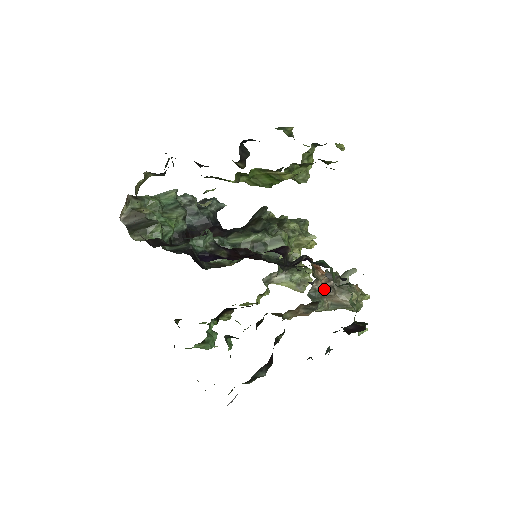
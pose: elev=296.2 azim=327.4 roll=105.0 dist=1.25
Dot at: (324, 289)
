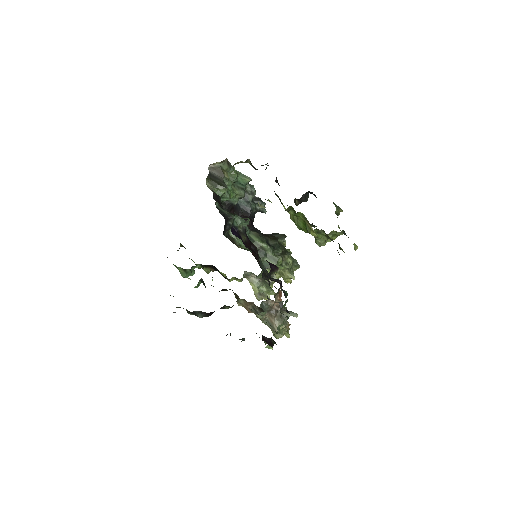
Dot at: (272, 308)
